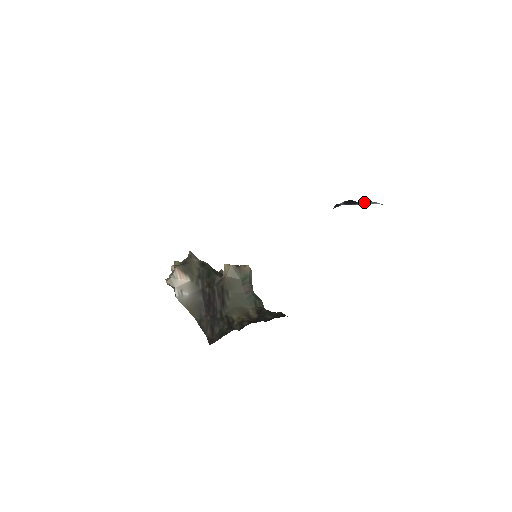
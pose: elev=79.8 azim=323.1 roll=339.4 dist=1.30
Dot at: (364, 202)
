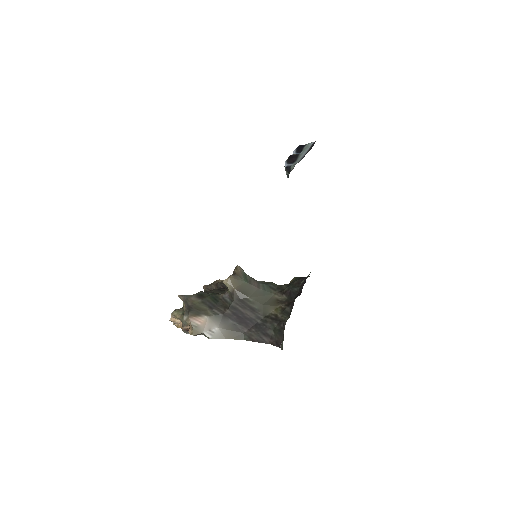
Dot at: (299, 150)
